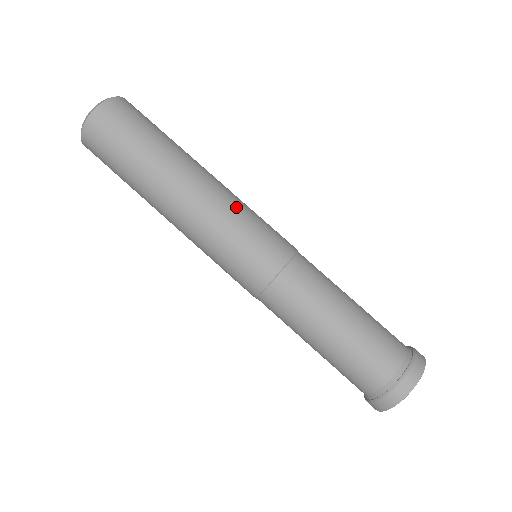
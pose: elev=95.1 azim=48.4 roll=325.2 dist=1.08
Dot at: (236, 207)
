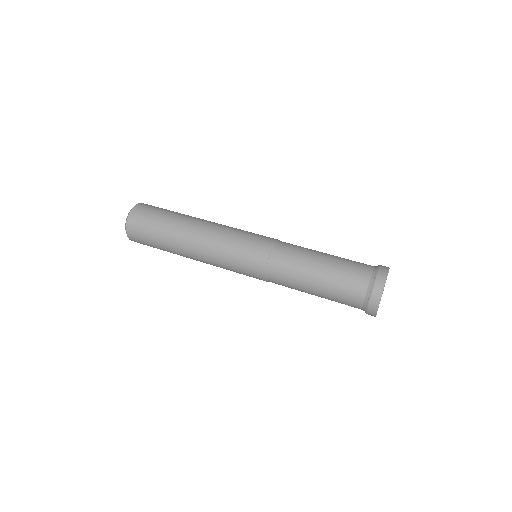
Dot at: occluded
